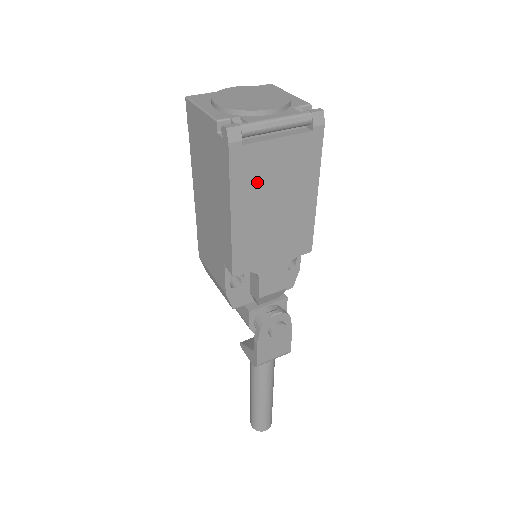
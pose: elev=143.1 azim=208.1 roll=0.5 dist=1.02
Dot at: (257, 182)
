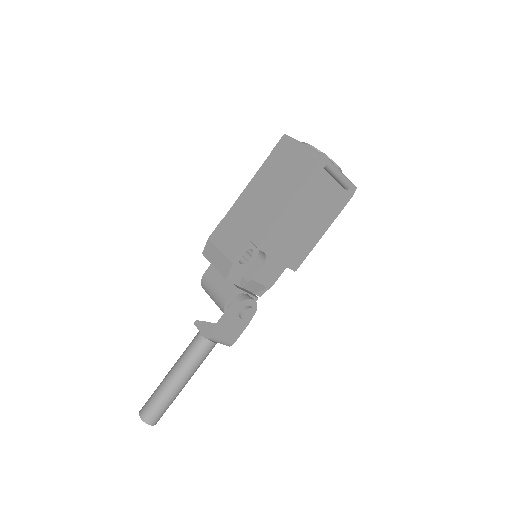
Dot at: (312, 196)
